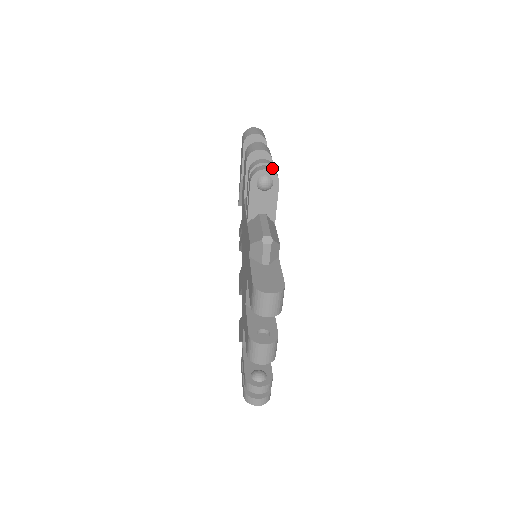
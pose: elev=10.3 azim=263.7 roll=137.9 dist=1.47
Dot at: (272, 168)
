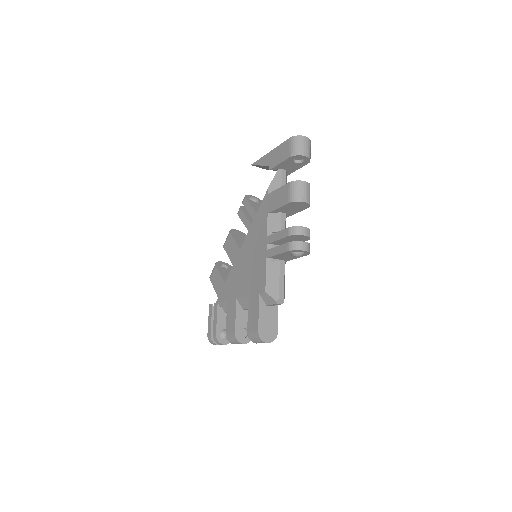
Dot at: (309, 245)
